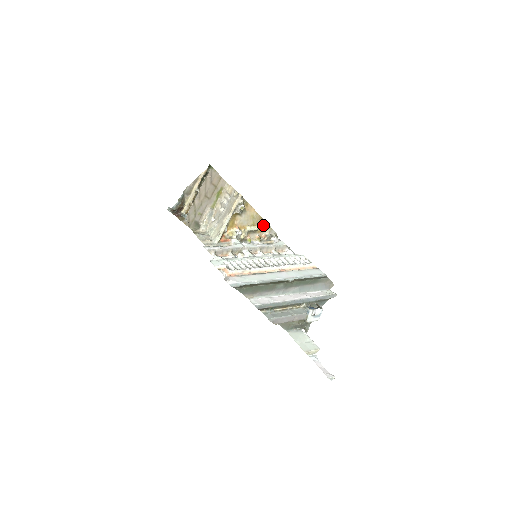
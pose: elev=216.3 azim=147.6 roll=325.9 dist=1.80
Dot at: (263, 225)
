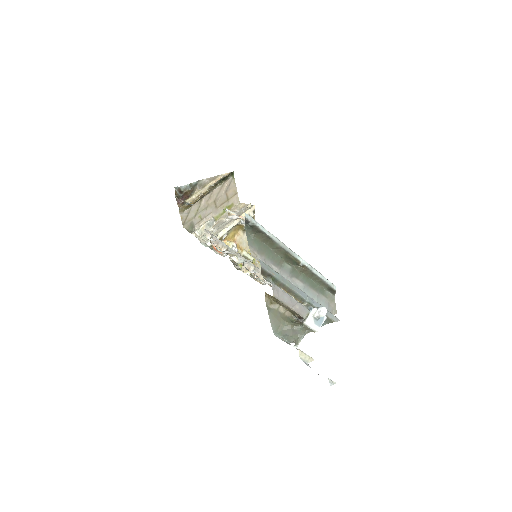
Dot at: occluded
